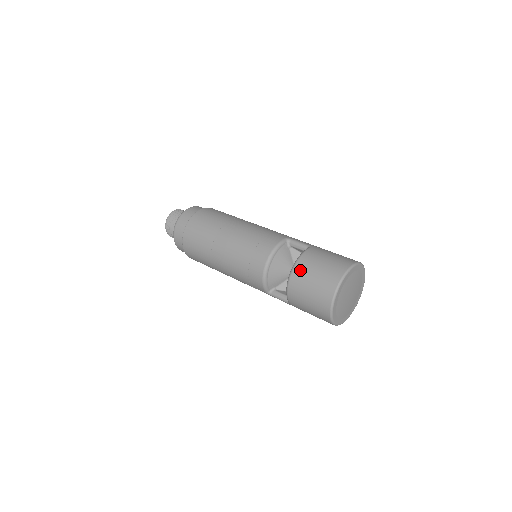
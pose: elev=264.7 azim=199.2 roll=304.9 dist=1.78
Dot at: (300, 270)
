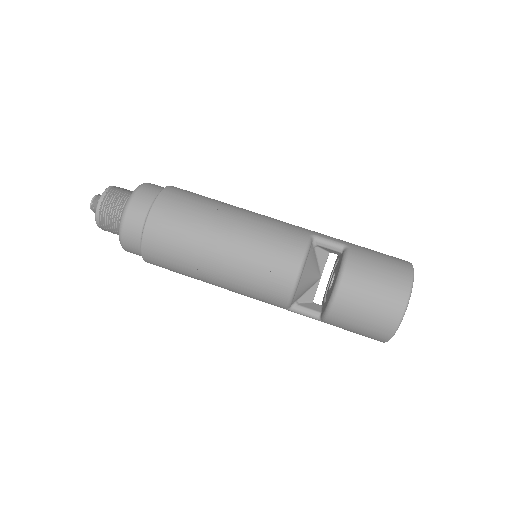
Dot at: (351, 285)
